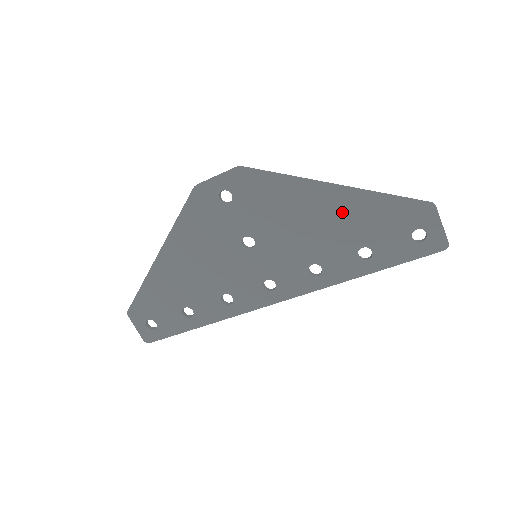
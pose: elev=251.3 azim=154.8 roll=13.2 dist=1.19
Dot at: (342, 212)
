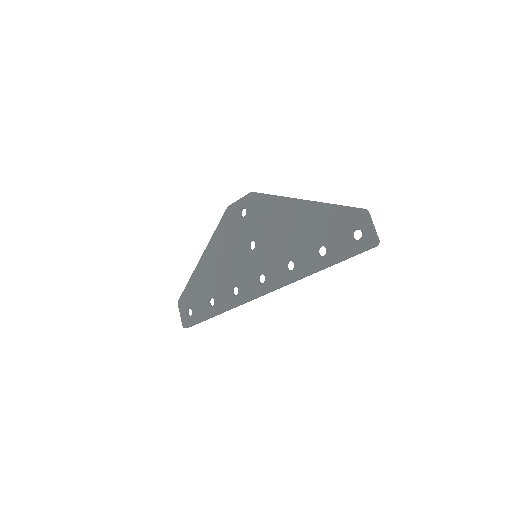
Dot at: (308, 219)
